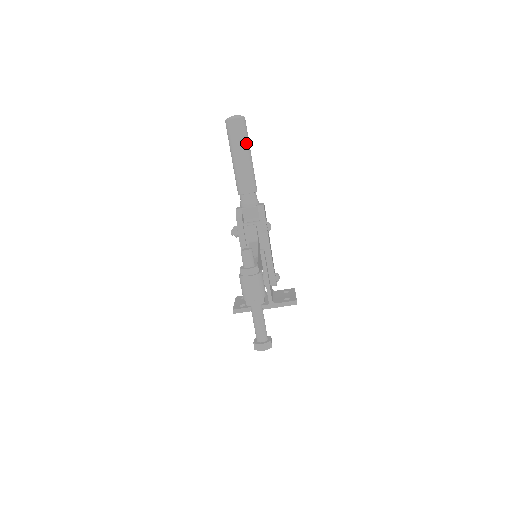
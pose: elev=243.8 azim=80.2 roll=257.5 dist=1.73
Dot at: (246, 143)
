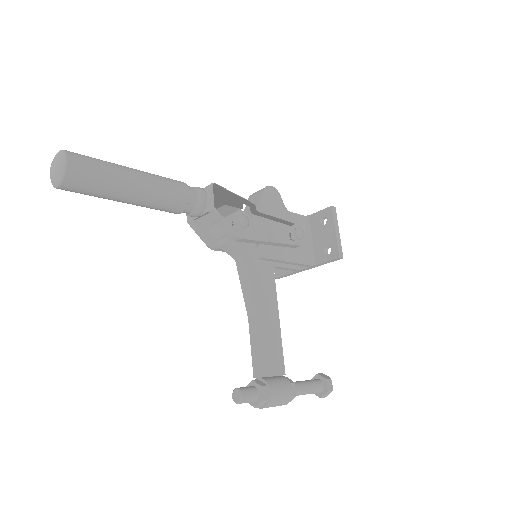
Dot at: (111, 186)
